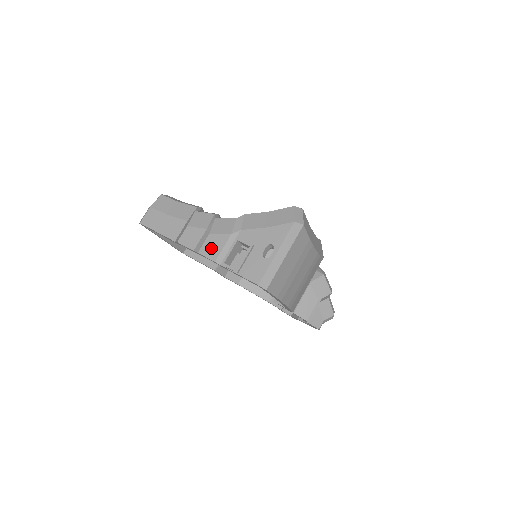
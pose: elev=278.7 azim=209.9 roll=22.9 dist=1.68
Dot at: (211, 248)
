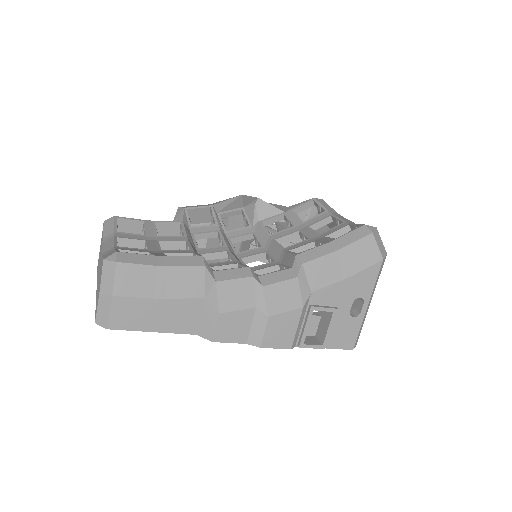
Dot at: (279, 335)
